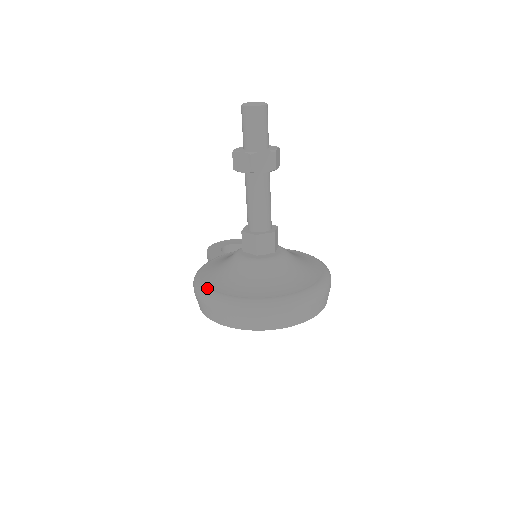
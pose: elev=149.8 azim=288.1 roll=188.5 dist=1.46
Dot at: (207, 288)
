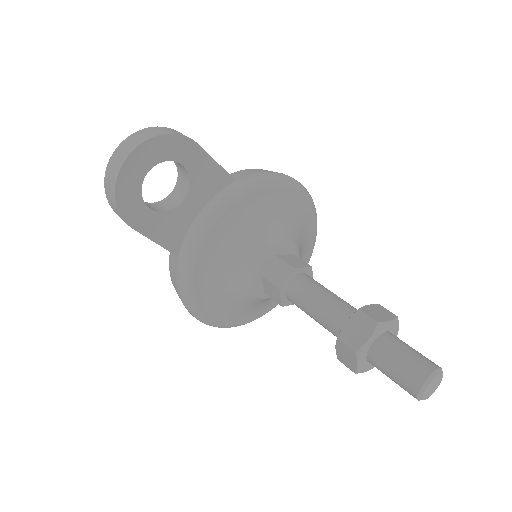
Dot at: (228, 326)
